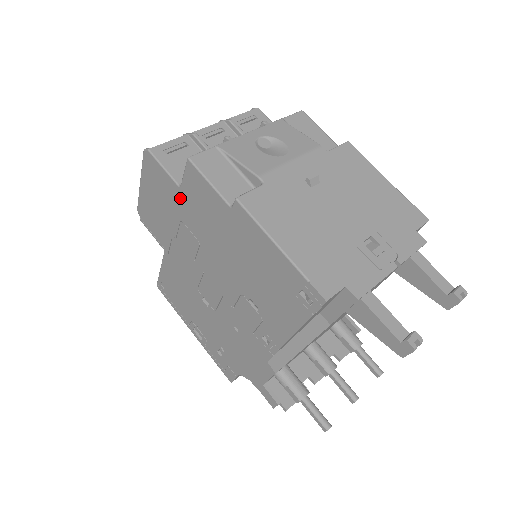
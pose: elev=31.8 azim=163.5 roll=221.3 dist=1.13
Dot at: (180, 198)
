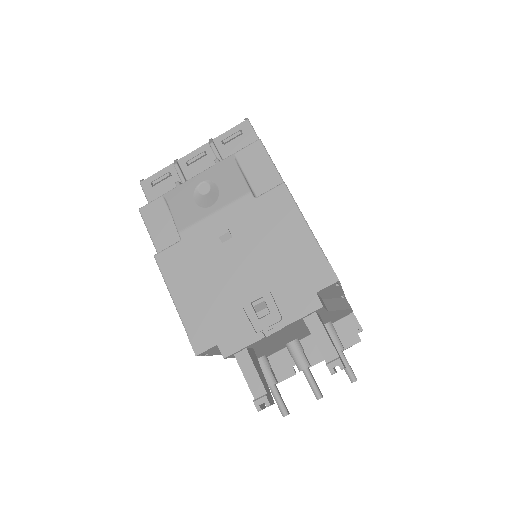
Dot at: occluded
